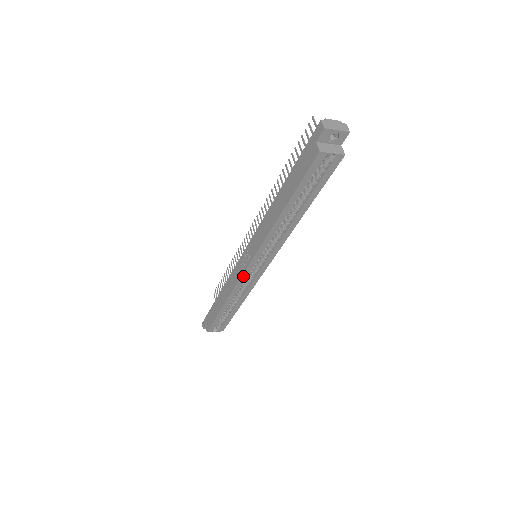
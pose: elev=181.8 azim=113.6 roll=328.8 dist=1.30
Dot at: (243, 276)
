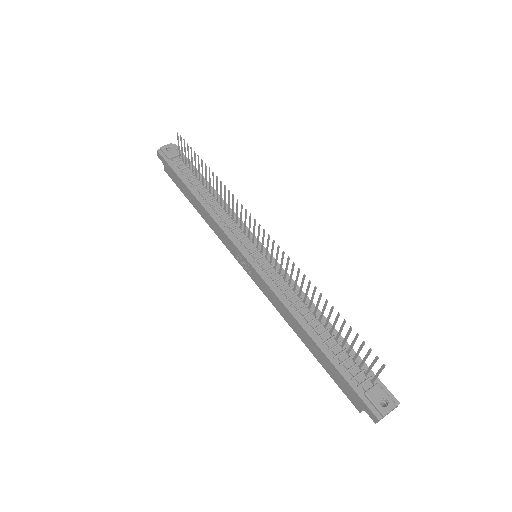
Dot at: (235, 255)
